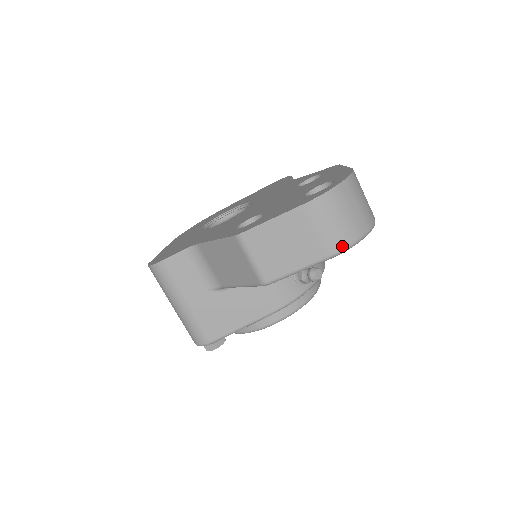
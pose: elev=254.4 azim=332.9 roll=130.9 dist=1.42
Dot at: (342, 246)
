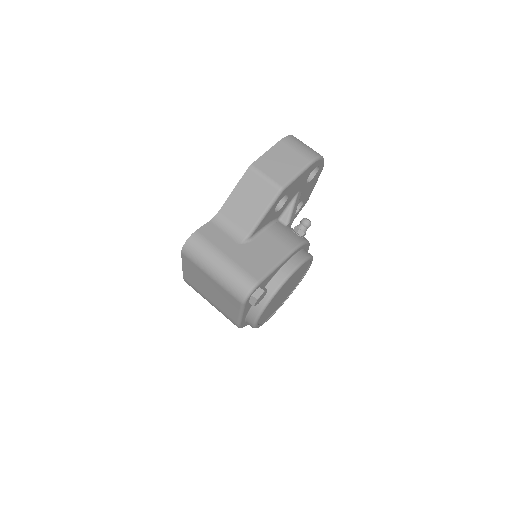
Dot at: (314, 156)
